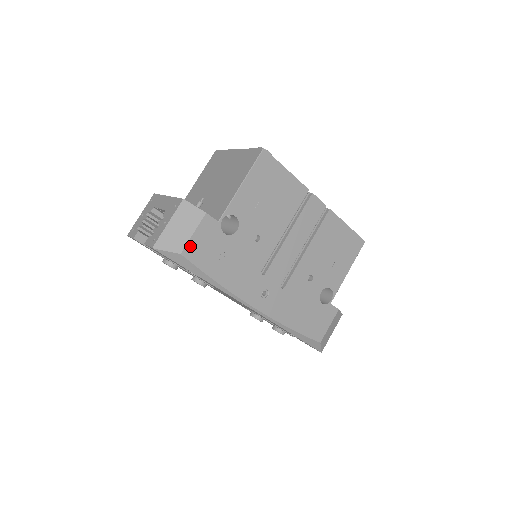
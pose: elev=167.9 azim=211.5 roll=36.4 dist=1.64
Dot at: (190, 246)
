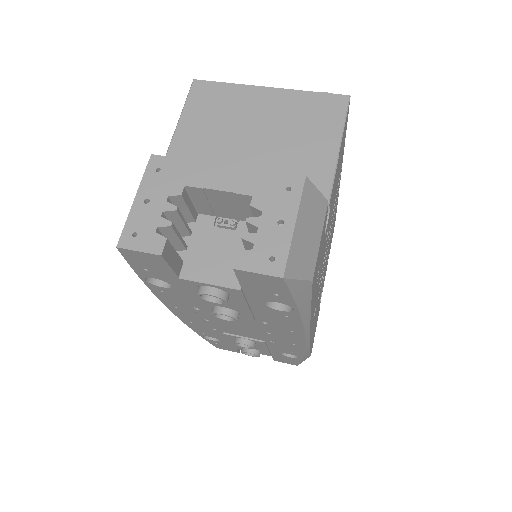
Dot at: (316, 263)
